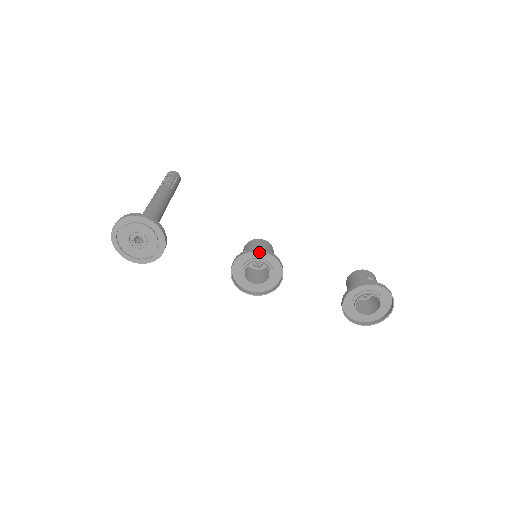
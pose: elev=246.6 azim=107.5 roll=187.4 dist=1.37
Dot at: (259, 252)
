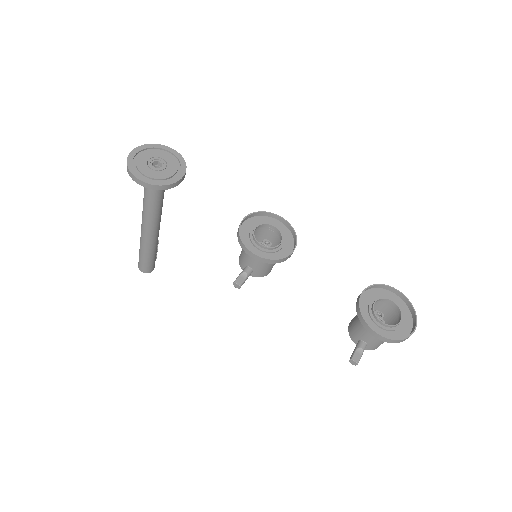
Dot at: (274, 221)
